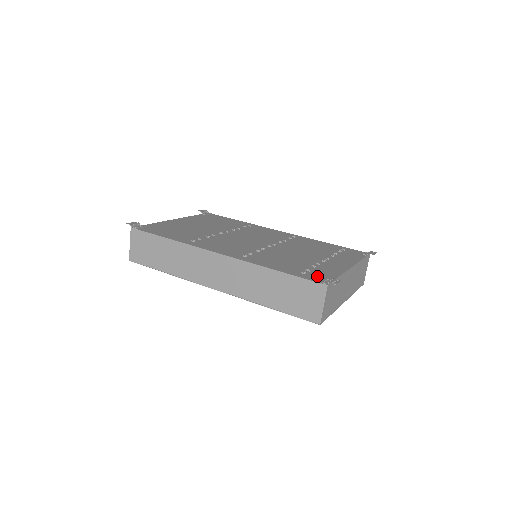
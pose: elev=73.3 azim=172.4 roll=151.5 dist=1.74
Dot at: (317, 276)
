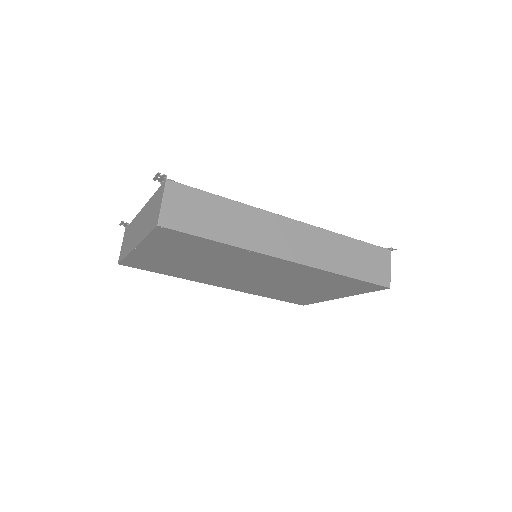
Dot at: occluded
